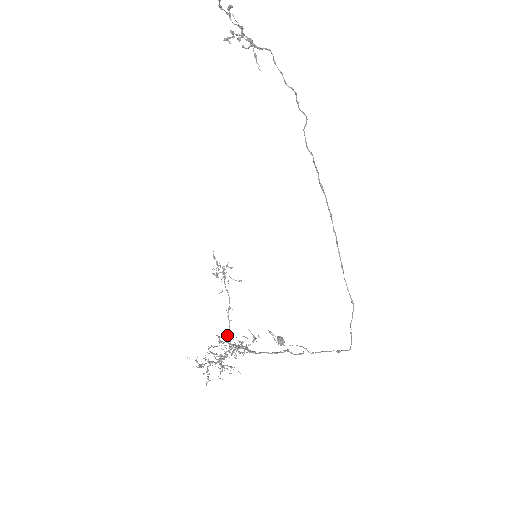
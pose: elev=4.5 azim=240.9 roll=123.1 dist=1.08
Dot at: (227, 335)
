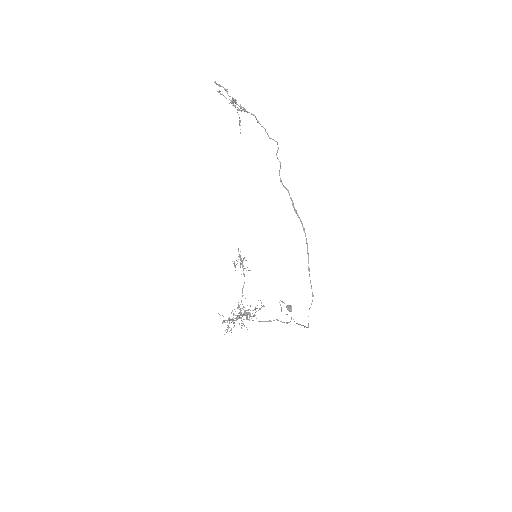
Dot at: (239, 305)
